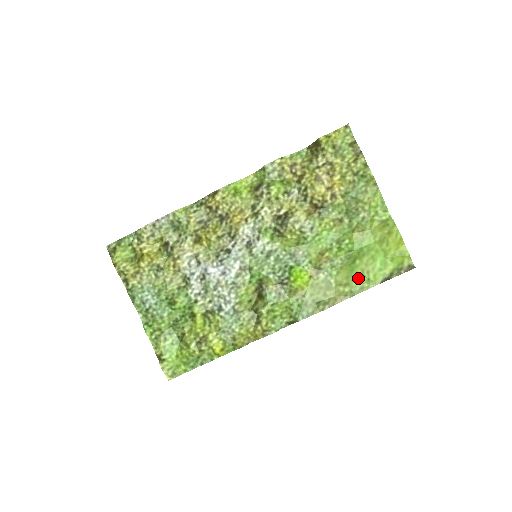
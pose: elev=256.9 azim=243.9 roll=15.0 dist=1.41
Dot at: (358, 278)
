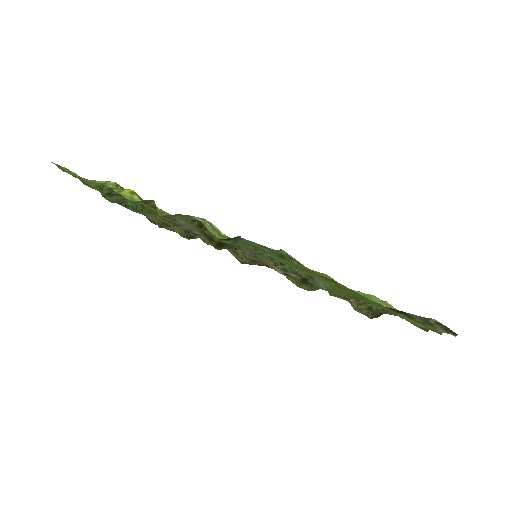
Dot at: (356, 291)
